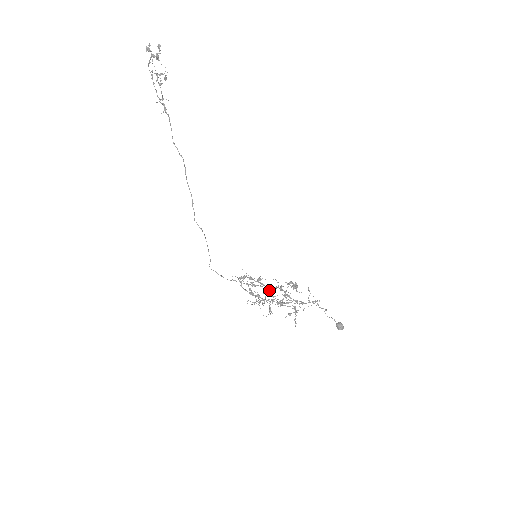
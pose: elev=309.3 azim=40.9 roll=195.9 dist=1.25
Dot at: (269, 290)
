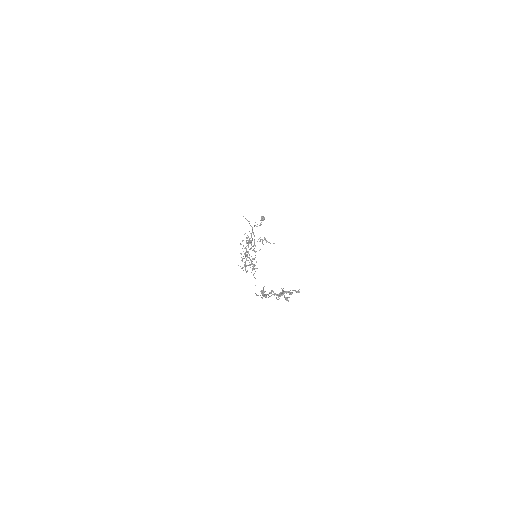
Dot at: occluded
